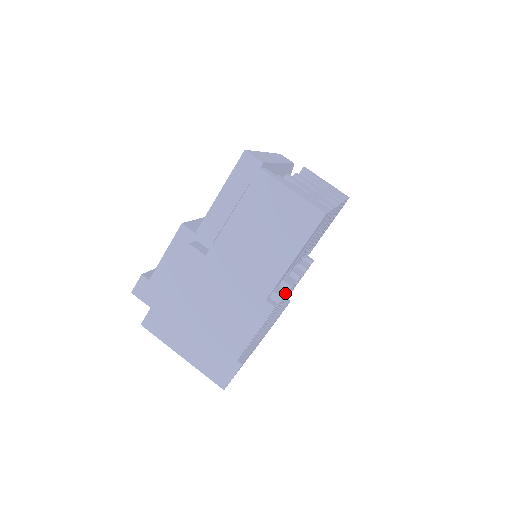
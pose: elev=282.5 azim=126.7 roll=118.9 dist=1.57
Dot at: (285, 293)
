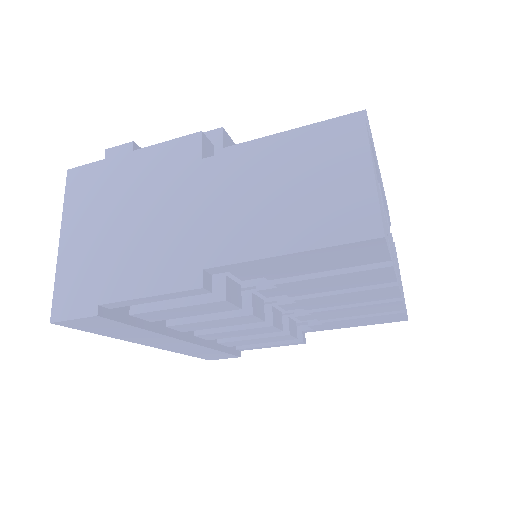
Dot at: (236, 303)
